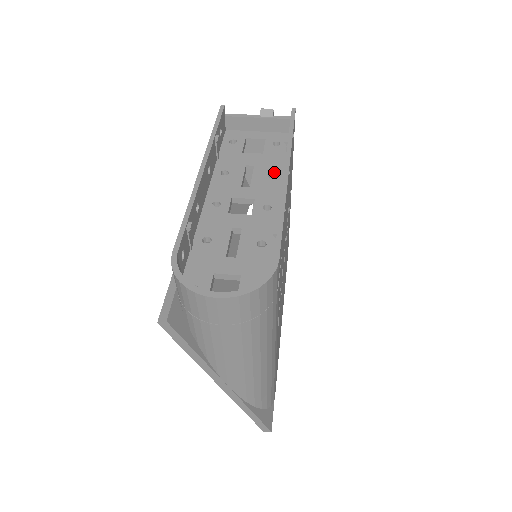
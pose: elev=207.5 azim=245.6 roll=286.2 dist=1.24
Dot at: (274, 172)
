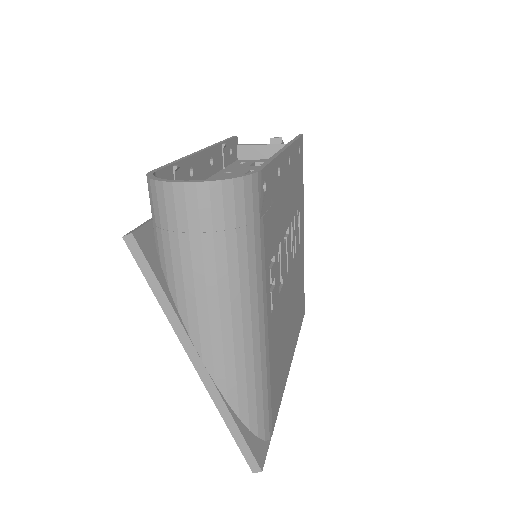
Dot at: occluded
